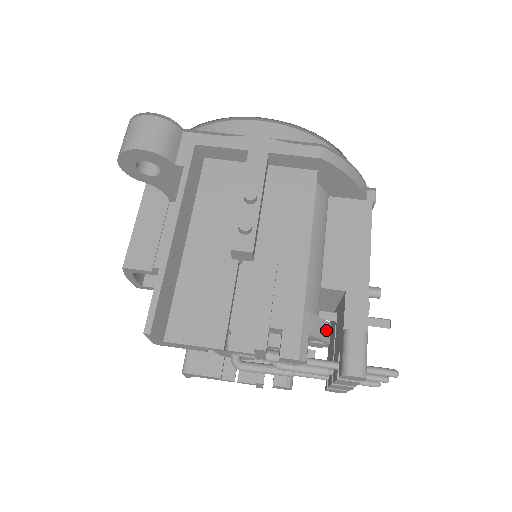
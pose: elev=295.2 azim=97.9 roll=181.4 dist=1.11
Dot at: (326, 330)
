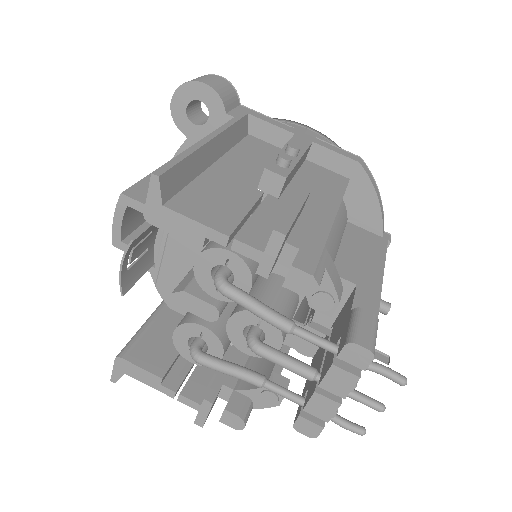
Dot at: (339, 287)
